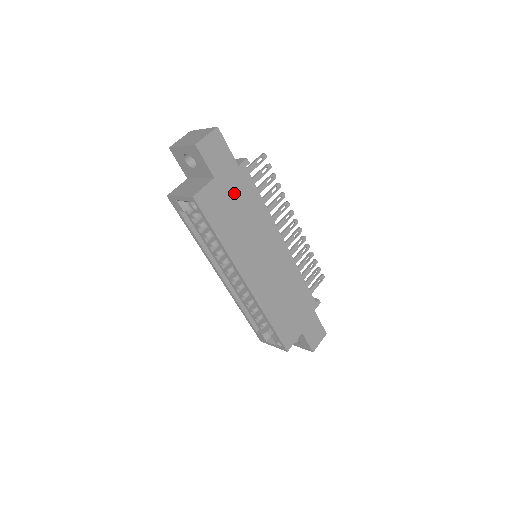
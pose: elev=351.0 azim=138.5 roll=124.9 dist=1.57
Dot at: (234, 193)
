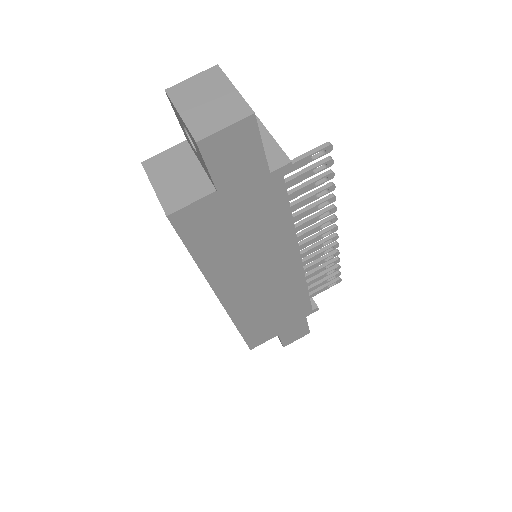
Dot at: (245, 208)
